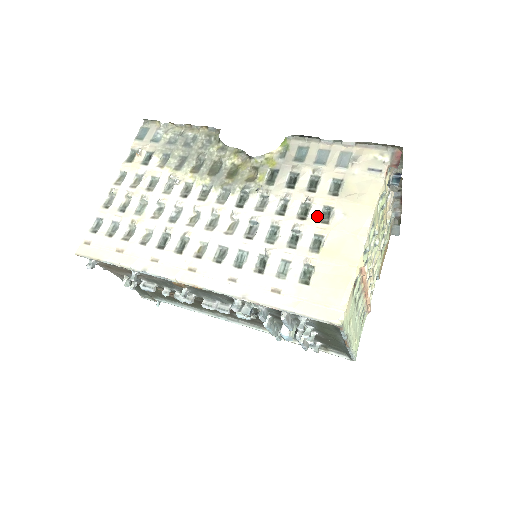
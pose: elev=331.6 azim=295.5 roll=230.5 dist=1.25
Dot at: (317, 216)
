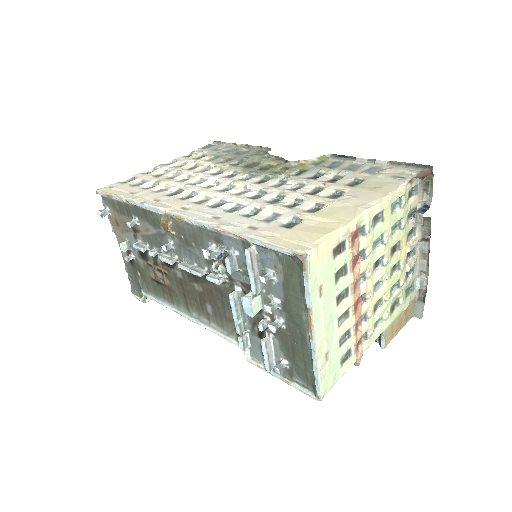
Dot at: (326, 195)
